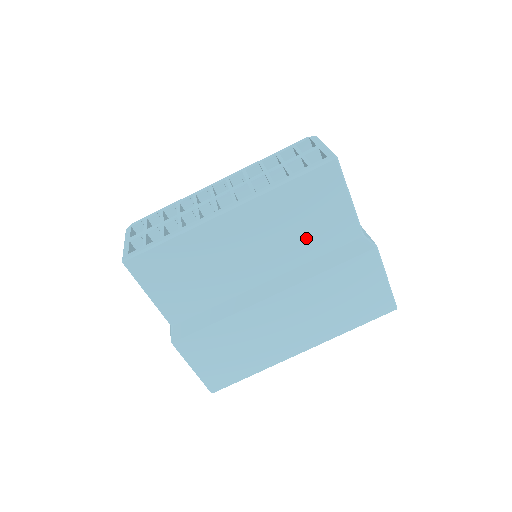
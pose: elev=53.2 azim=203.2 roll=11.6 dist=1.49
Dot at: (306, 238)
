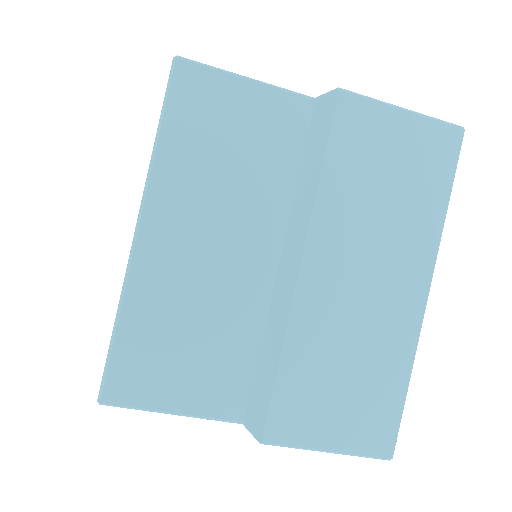
Dot at: (257, 168)
